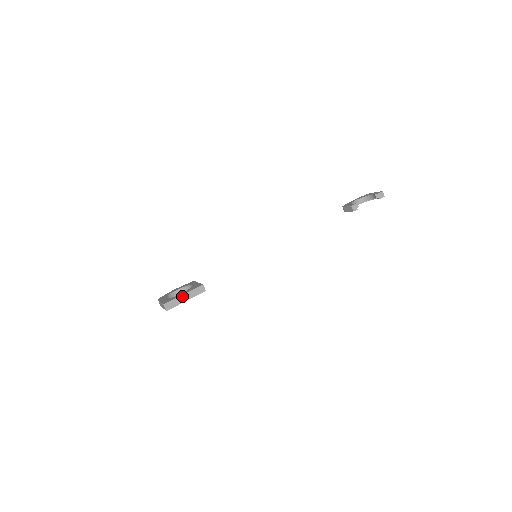
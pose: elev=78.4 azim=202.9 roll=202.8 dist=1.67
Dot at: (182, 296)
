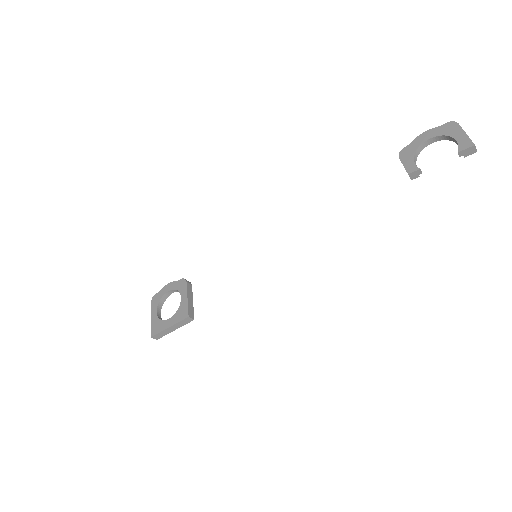
Dot at: (168, 328)
